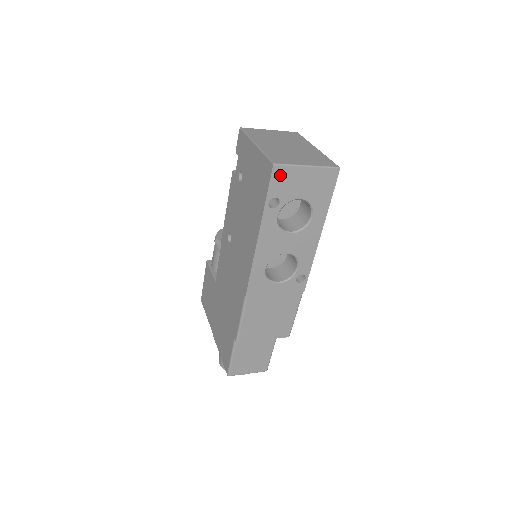
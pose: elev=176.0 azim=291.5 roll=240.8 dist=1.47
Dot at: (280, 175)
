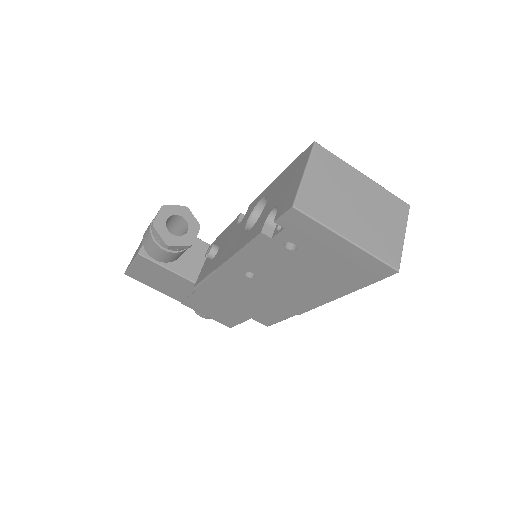
Dot at: occluded
